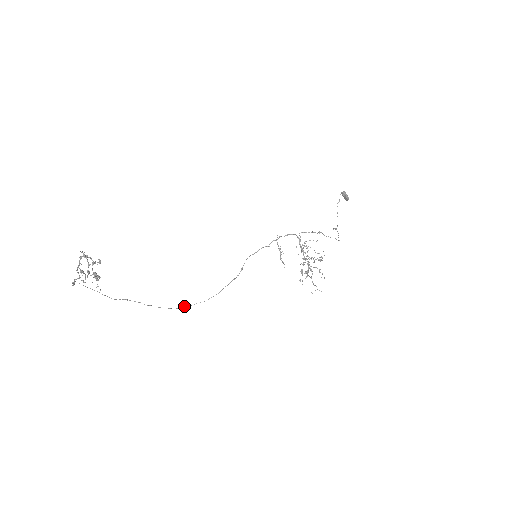
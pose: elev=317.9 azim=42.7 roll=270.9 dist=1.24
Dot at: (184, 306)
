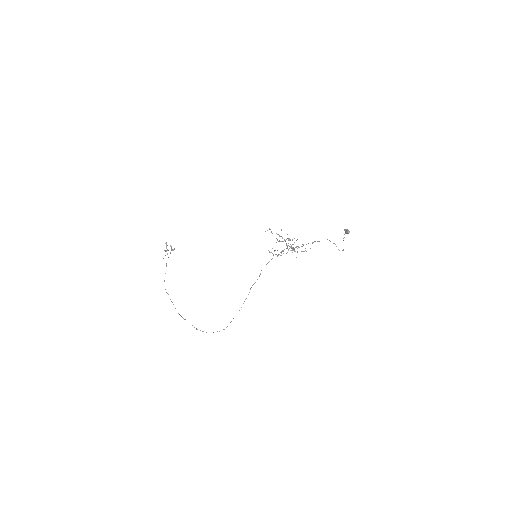
Dot at: occluded
